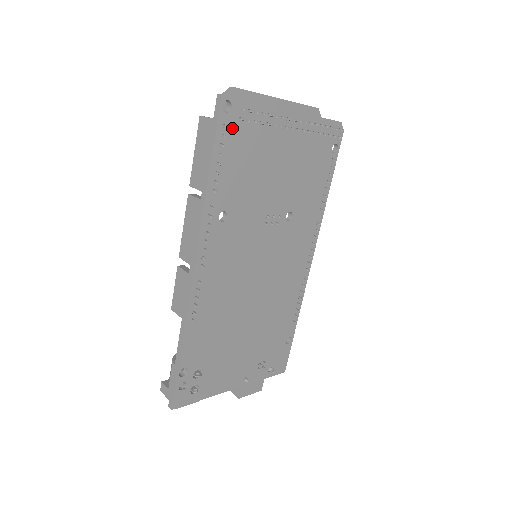
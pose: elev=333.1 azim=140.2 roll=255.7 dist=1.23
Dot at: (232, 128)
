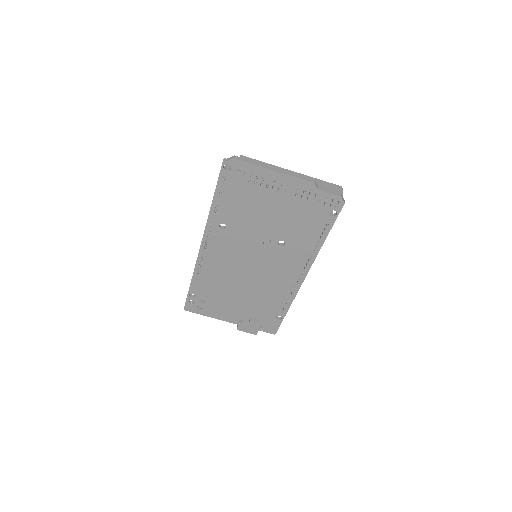
Dot at: (231, 180)
